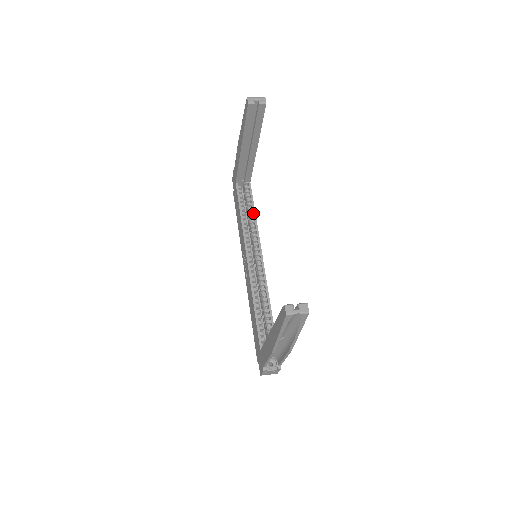
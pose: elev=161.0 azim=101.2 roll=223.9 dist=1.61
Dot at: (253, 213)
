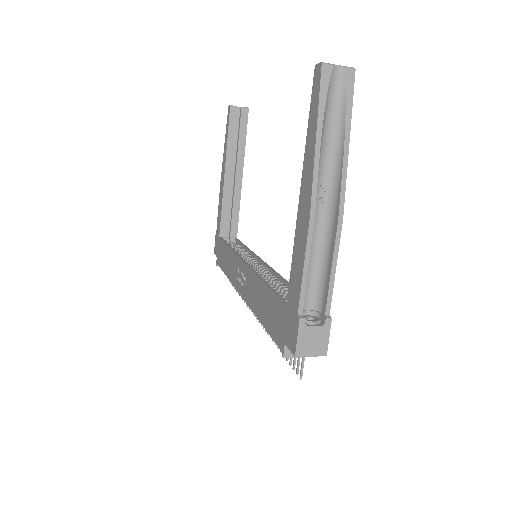
Dot at: (244, 247)
